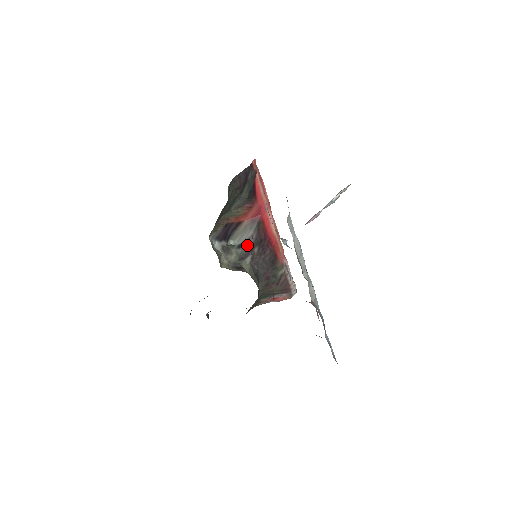
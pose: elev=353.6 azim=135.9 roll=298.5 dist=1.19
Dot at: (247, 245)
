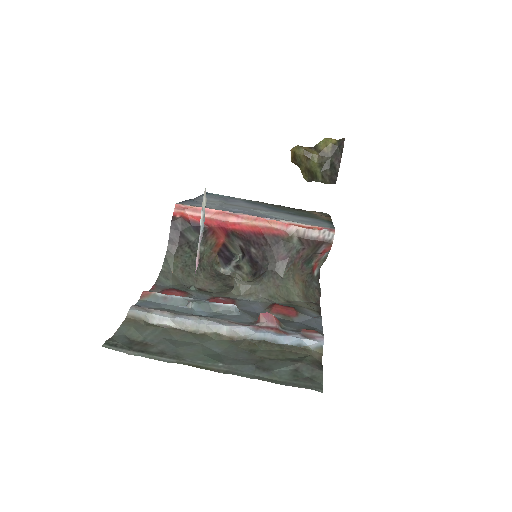
Dot at: (244, 253)
